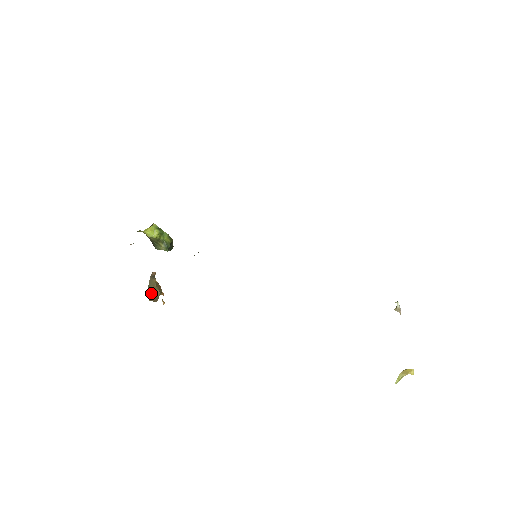
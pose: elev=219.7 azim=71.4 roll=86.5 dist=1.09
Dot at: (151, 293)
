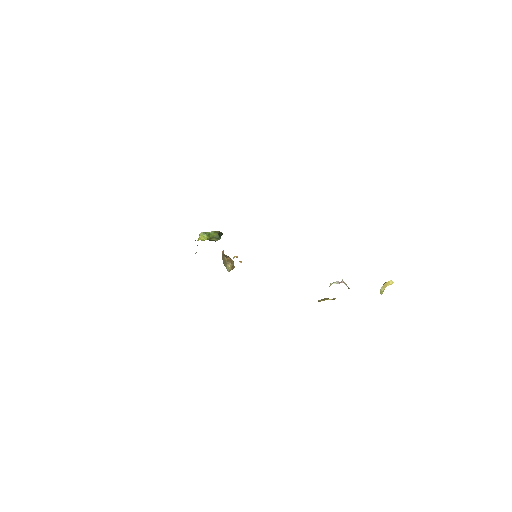
Dot at: (227, 268)
